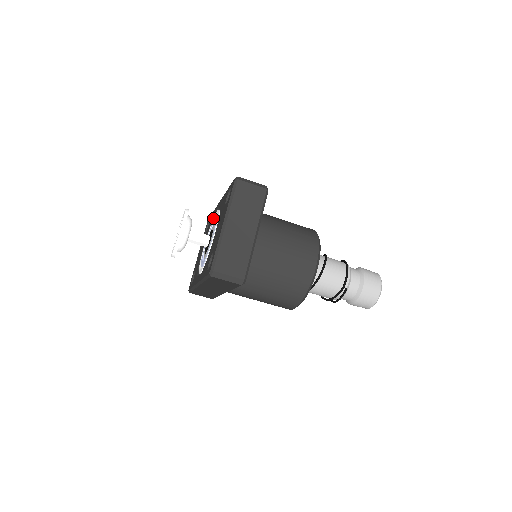
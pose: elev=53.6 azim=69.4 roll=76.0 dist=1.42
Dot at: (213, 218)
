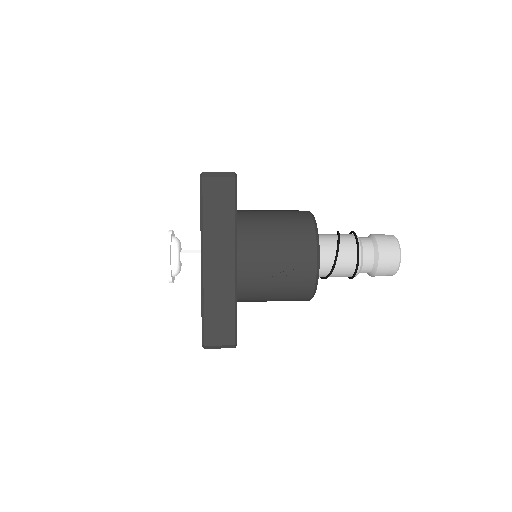
Dot at: occluded
